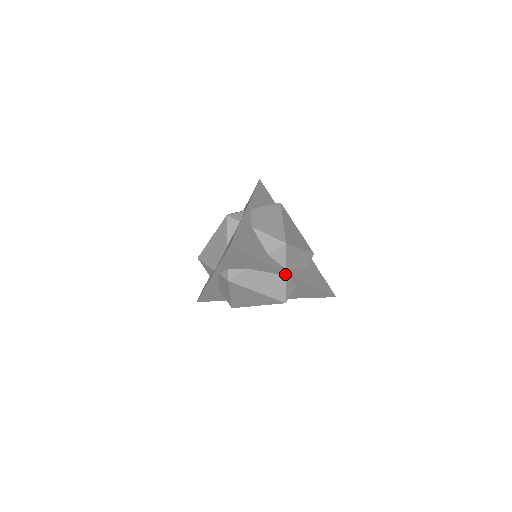
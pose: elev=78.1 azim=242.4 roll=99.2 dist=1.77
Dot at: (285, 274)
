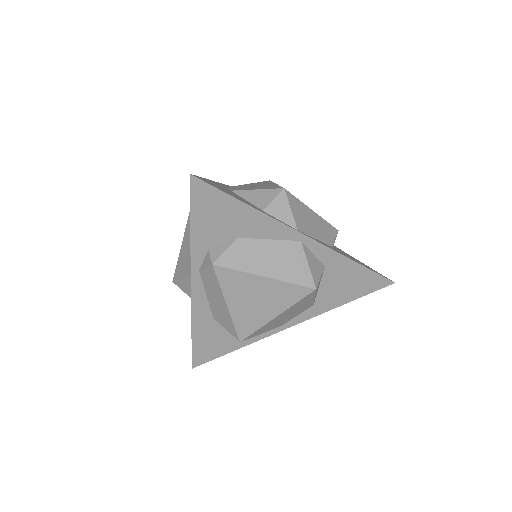
Dot at: (298, 237)
